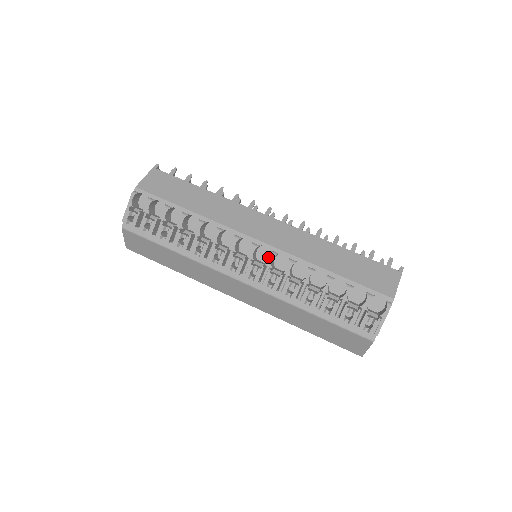
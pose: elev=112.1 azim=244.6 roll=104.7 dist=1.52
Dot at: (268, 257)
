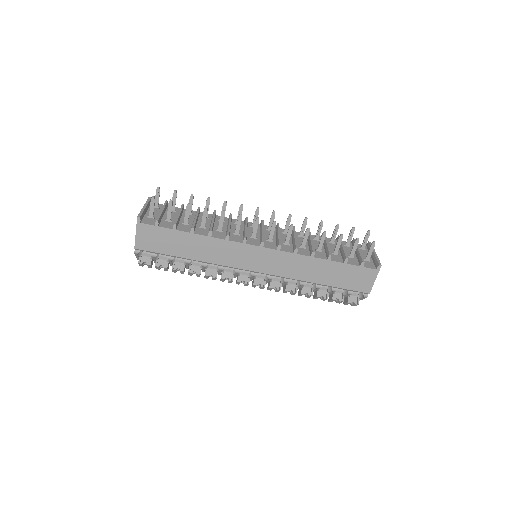
Dot at: occluded
